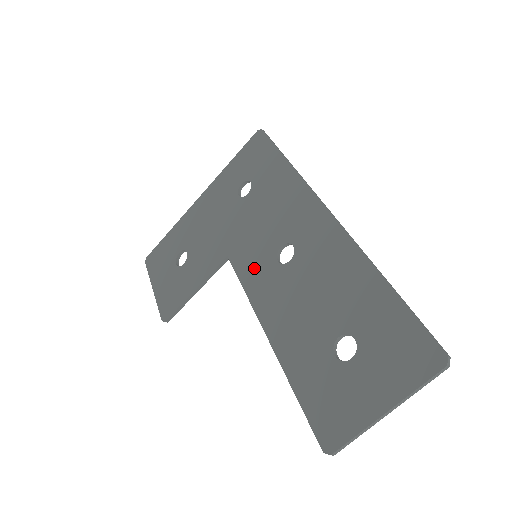
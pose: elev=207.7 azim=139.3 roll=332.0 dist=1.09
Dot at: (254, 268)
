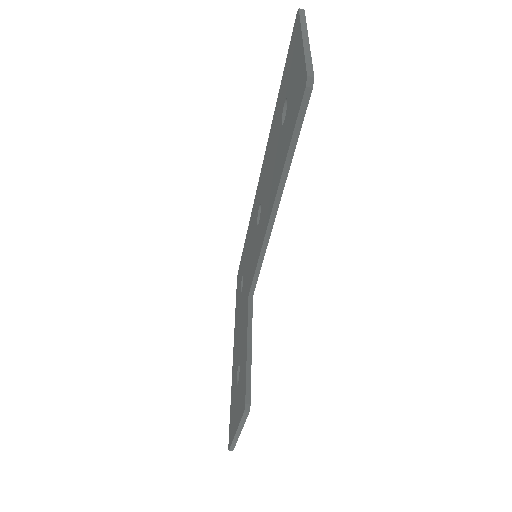
Dot at: (255, 253)
